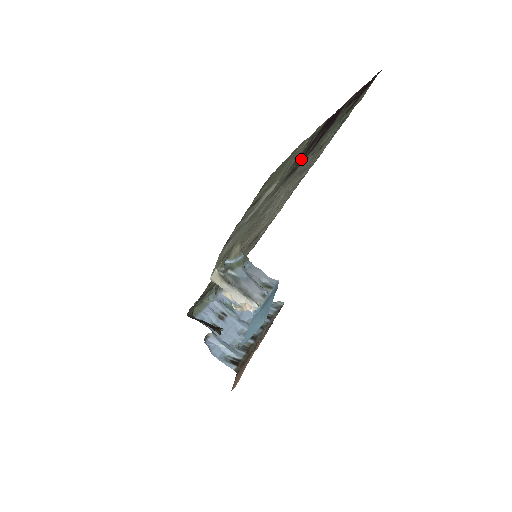
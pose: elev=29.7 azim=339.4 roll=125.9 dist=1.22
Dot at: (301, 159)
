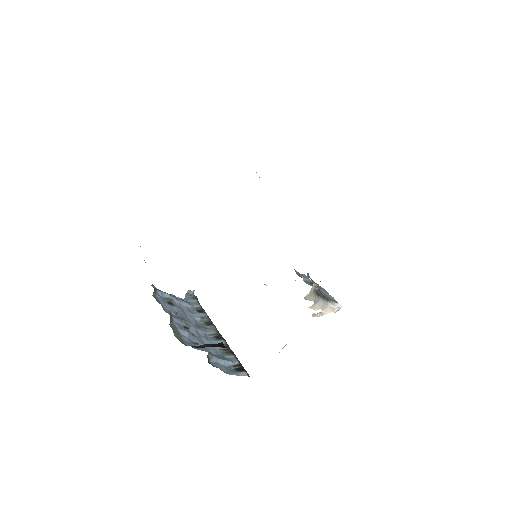
Dot at: occluded
